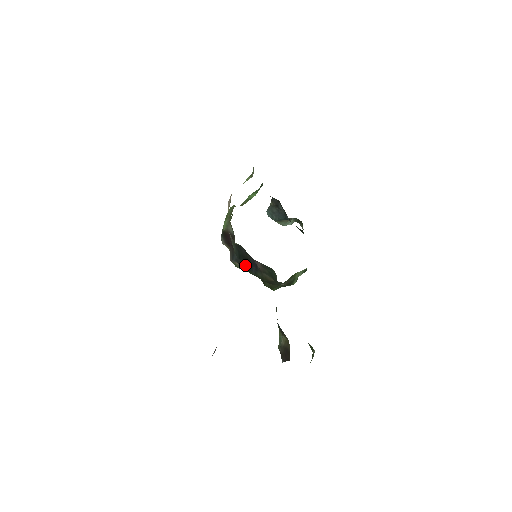
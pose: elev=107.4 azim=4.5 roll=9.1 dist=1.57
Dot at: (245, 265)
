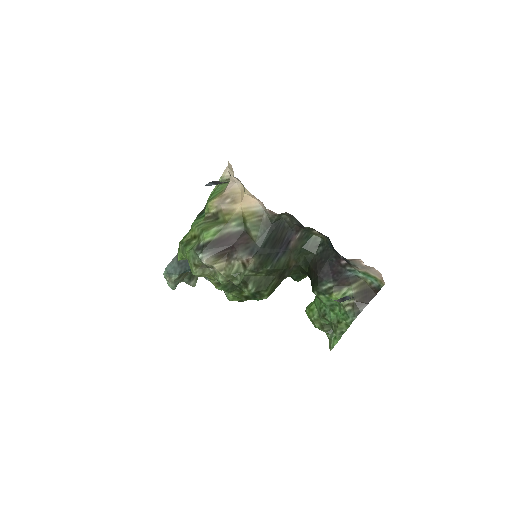
Dot at: (269, 253)
